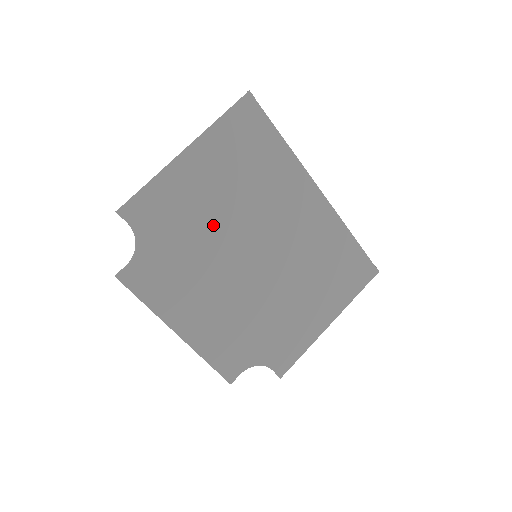
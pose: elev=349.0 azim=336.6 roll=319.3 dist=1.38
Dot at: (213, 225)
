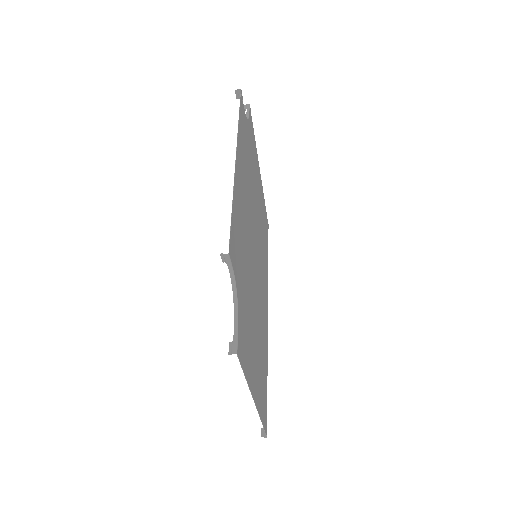
Dot at: (255, 201)
